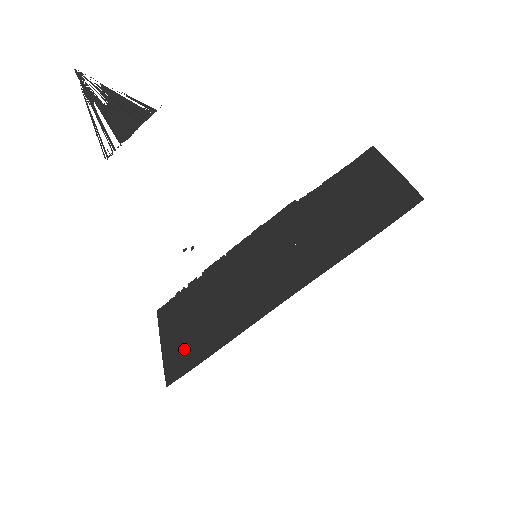
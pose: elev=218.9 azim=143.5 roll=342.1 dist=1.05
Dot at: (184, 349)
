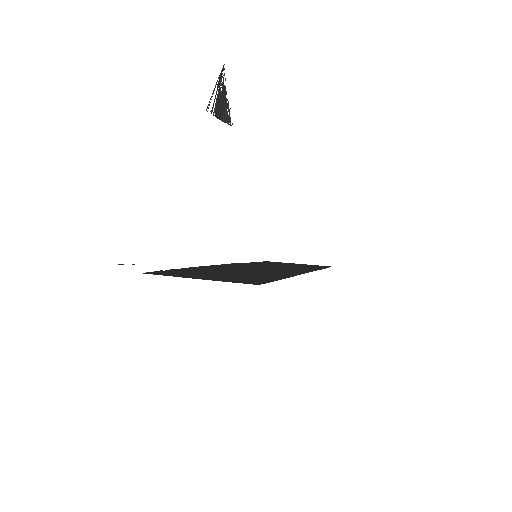
Dot at: (240, 278)
